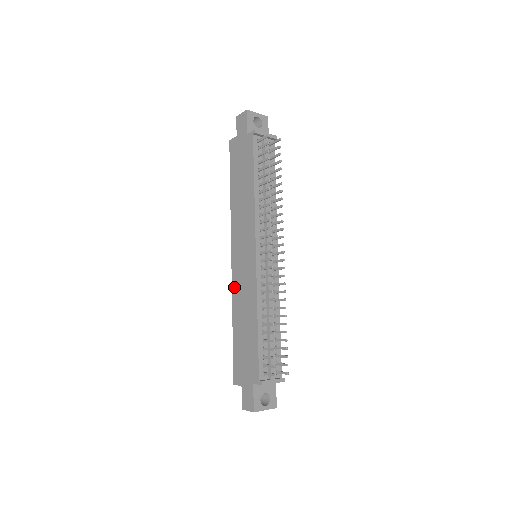
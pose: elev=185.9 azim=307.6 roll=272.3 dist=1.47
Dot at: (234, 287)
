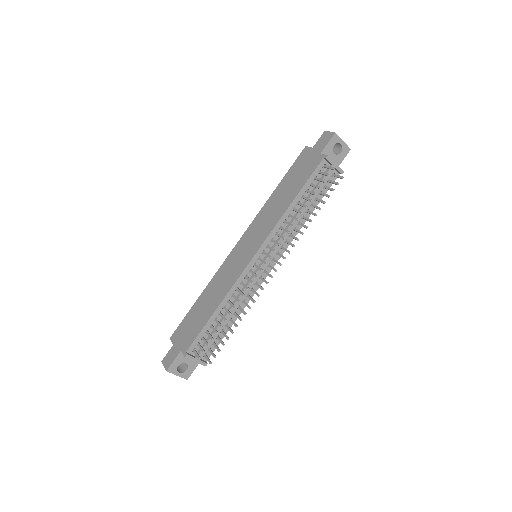
Dot at: (222, 267)
